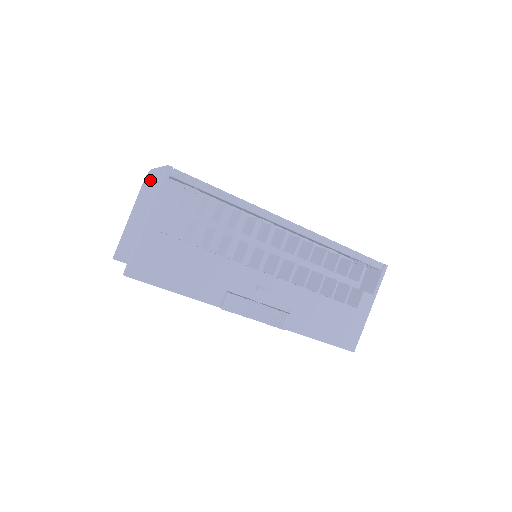
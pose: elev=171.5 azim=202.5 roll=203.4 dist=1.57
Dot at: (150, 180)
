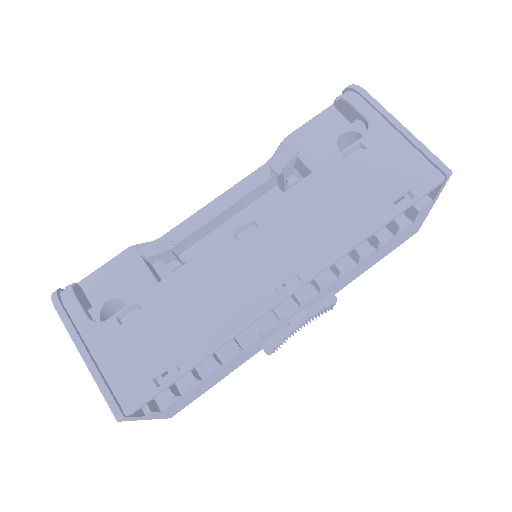
Dot at: occluded
